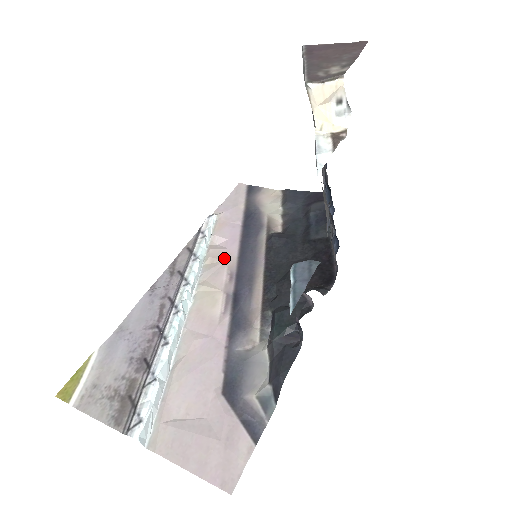
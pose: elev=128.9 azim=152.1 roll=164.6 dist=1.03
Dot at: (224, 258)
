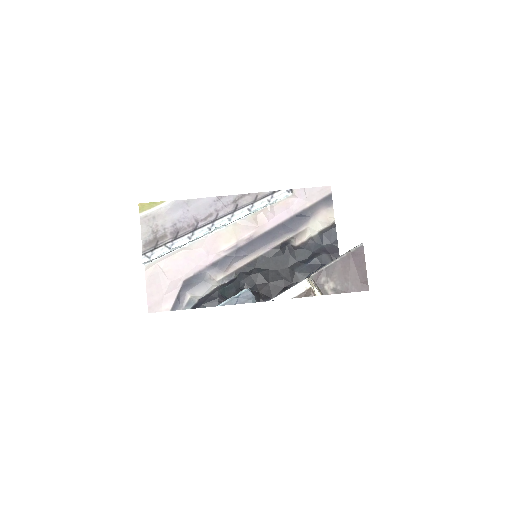
Dot at: (260, 225)
